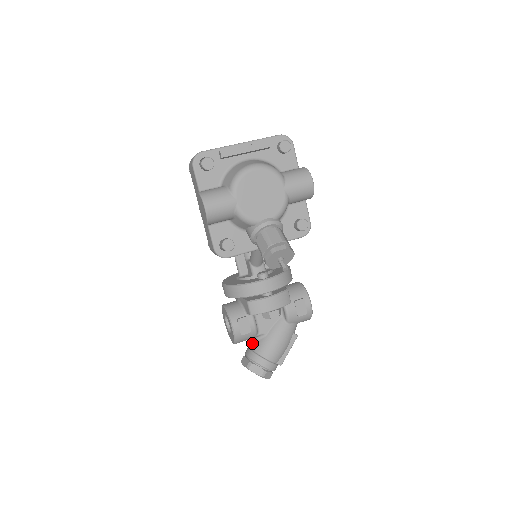
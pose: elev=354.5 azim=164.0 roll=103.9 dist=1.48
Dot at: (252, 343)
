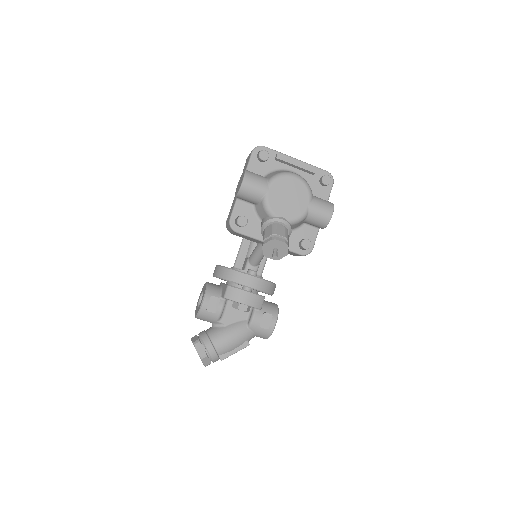
Dot at: (210, 328)
